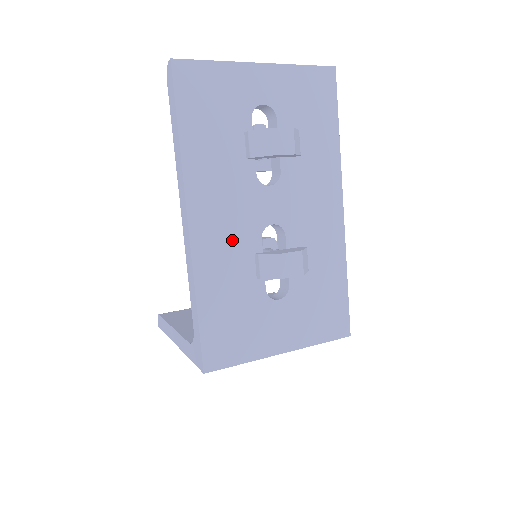
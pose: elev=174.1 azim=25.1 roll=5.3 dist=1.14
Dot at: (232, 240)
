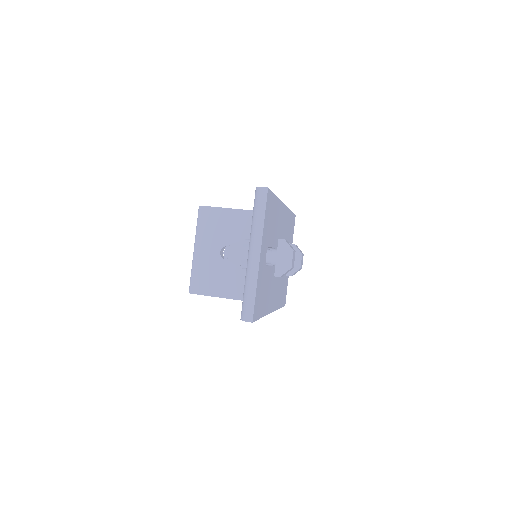
Dot at: (277, 286)
